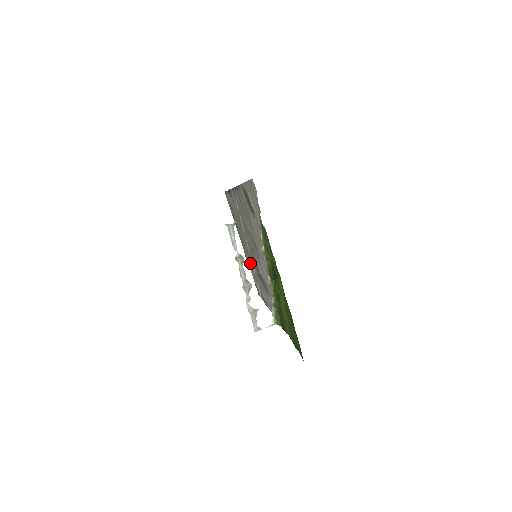
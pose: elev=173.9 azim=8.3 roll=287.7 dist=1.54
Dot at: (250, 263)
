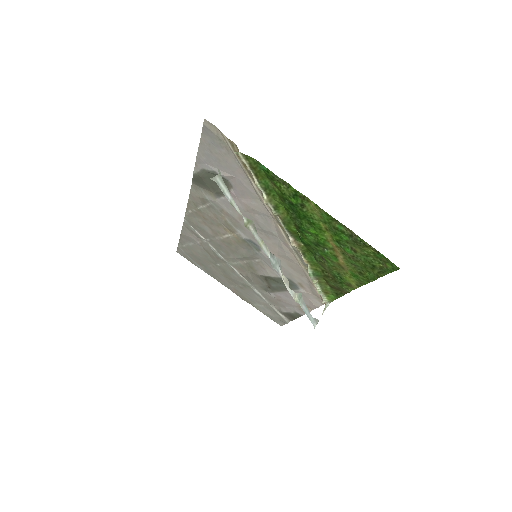
Dot at: (251, 295)
